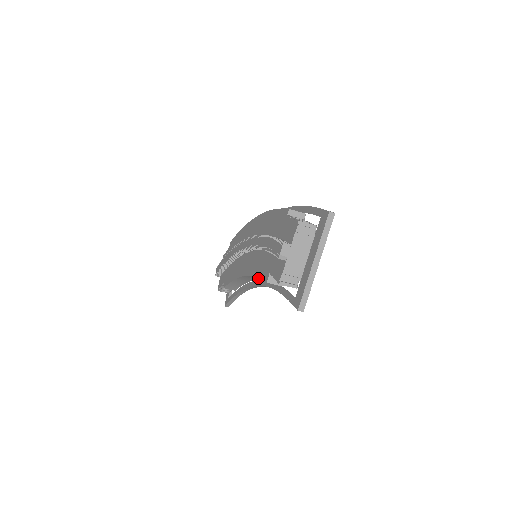
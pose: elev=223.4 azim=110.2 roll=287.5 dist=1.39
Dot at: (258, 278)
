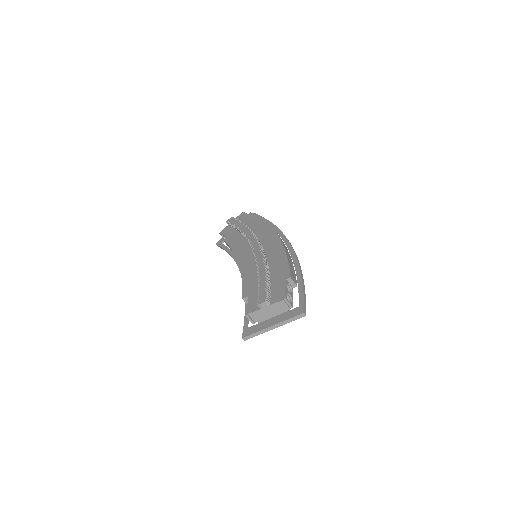
Dot at: occluded
